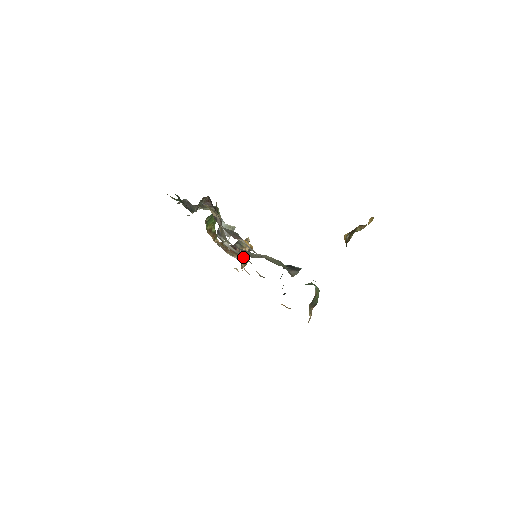
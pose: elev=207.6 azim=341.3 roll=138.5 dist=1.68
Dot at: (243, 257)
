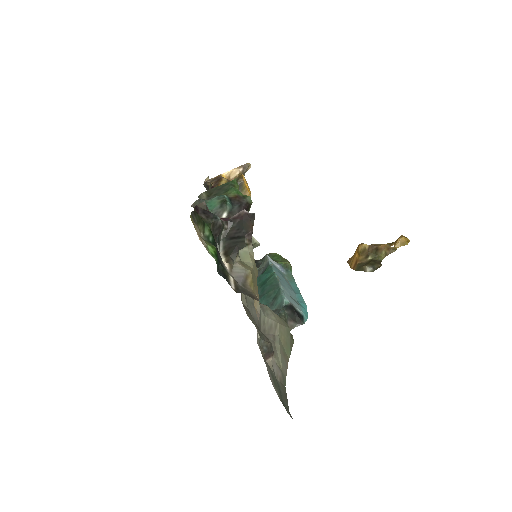
Dot at: occluded
